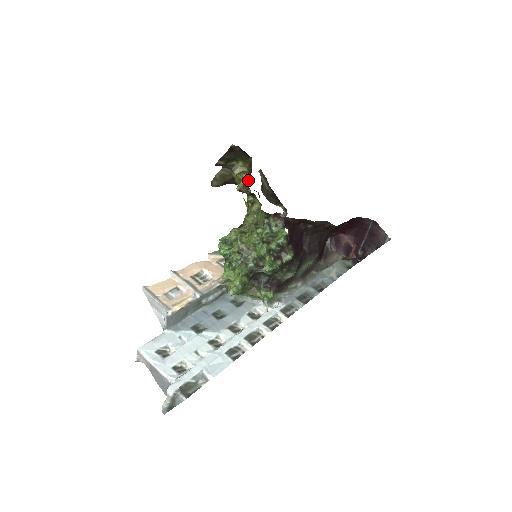
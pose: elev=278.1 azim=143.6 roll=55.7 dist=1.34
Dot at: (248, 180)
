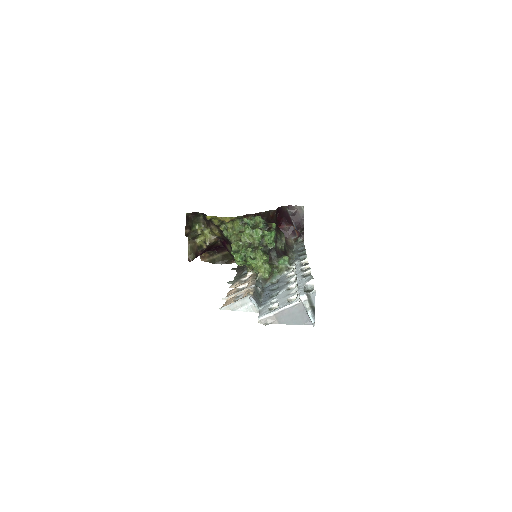
Dot at: (209, 233)
